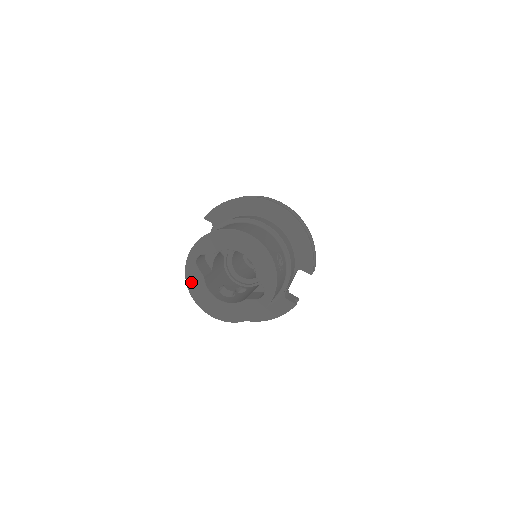
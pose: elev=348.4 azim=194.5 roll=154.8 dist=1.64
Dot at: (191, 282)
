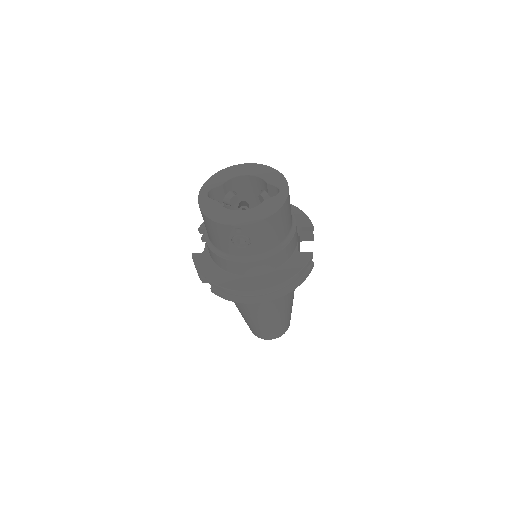
Dot at: (207, 210)
